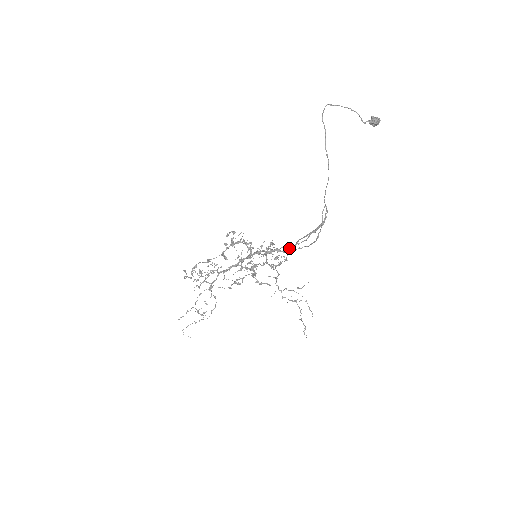
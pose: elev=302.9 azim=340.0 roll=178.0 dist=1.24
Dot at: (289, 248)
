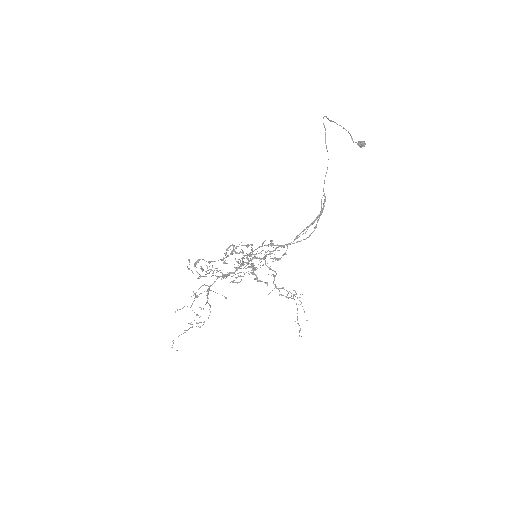
Dot at: (288, 243)
